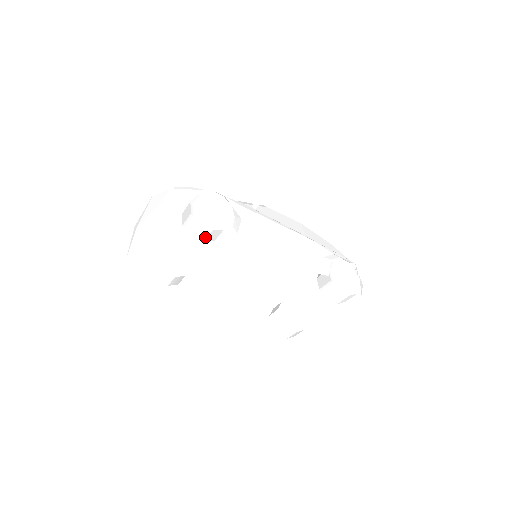
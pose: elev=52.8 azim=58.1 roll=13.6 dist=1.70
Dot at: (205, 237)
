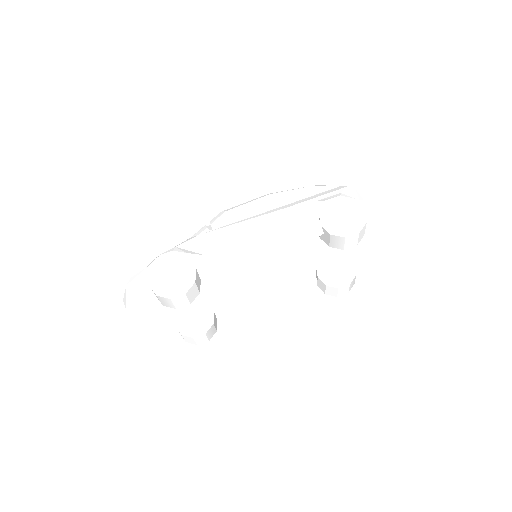
Dot at: (187, 301)
